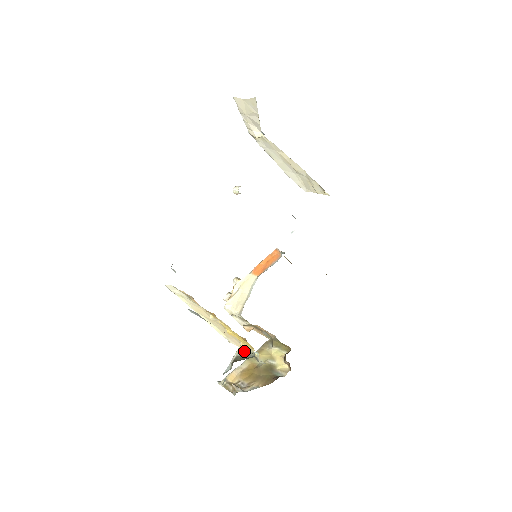
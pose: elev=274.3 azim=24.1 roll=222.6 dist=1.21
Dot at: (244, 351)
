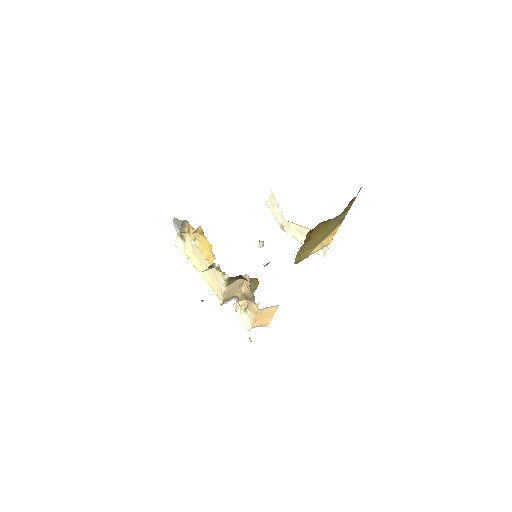
Dot at: occluded
